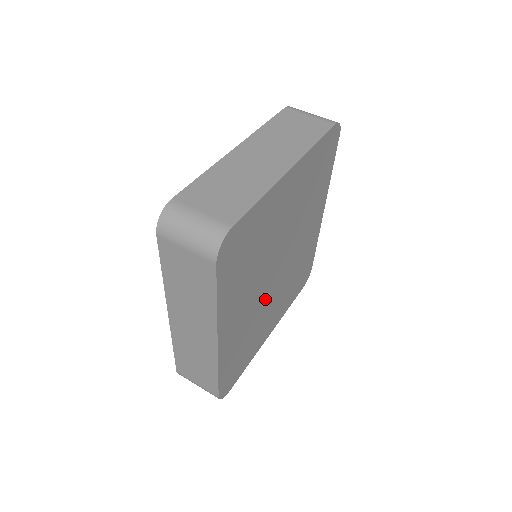
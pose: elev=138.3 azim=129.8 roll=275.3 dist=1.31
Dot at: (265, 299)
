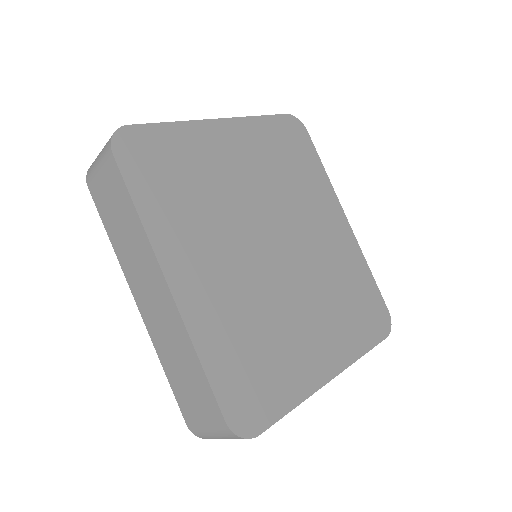
Dot at: (270, 286)
